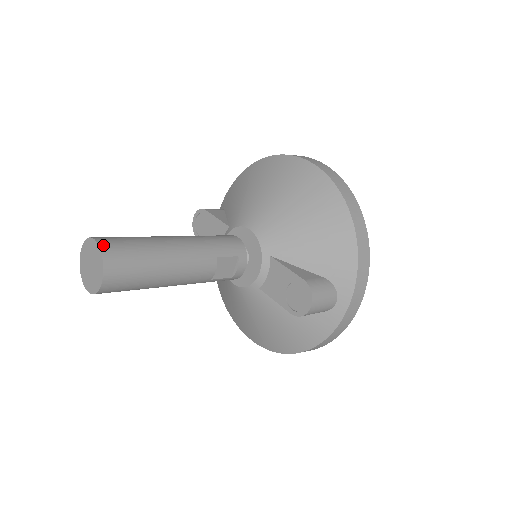
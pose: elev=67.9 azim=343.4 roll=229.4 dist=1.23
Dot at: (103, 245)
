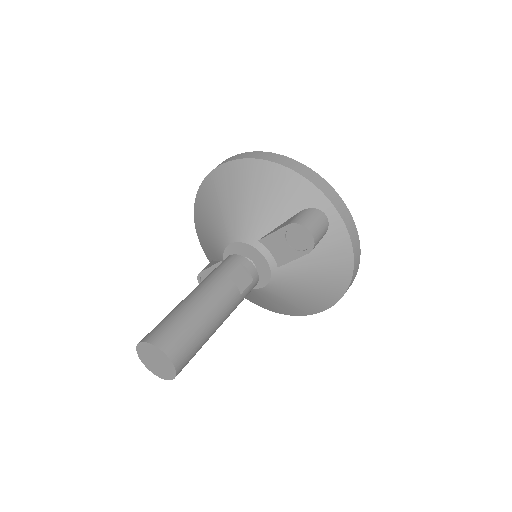
Dot at: (147, 339)
